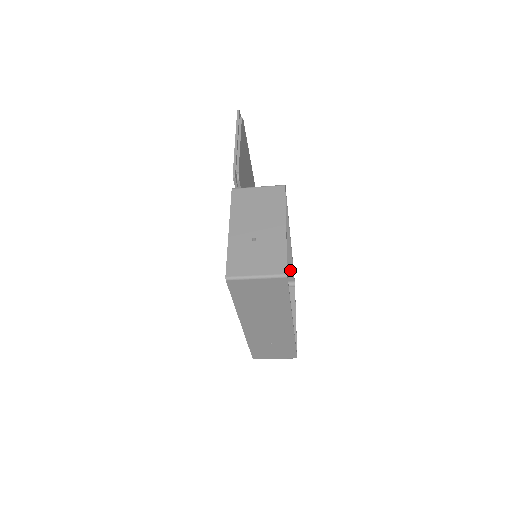
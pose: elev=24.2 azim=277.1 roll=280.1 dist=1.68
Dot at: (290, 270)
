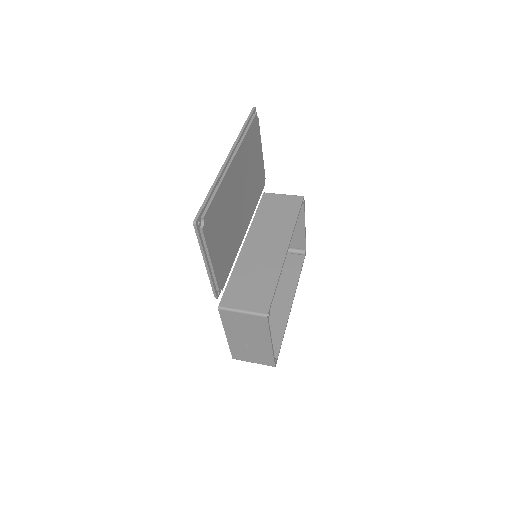
Dot at: (295, 214)
